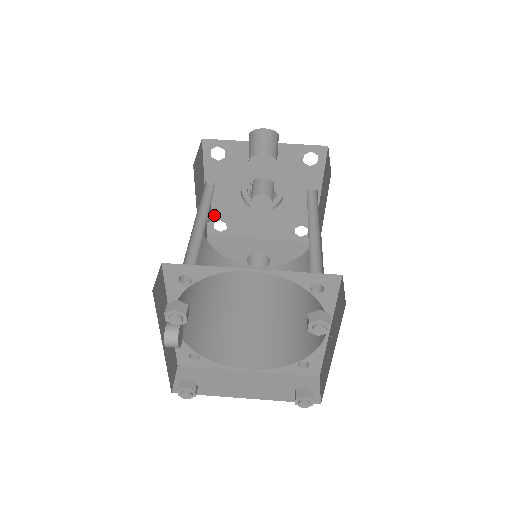
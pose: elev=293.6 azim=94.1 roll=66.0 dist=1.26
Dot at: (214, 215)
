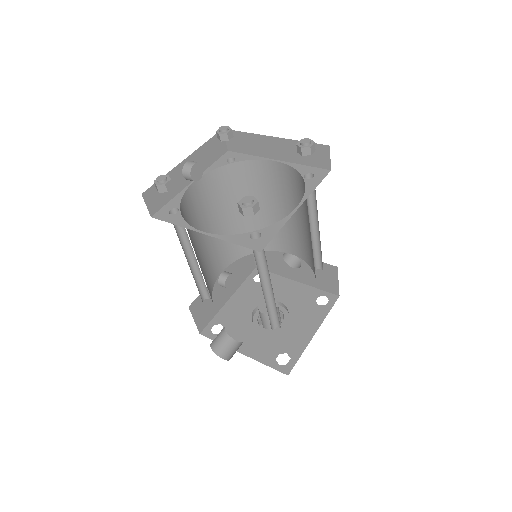
Dot at: (220, 319)
